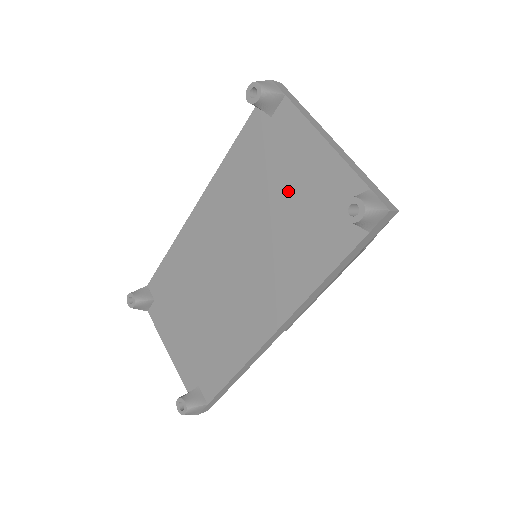
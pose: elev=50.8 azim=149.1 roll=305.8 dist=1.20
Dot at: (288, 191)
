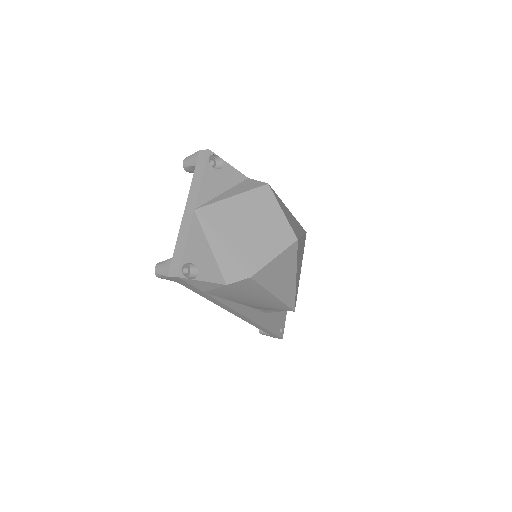
Dot at: occluded
